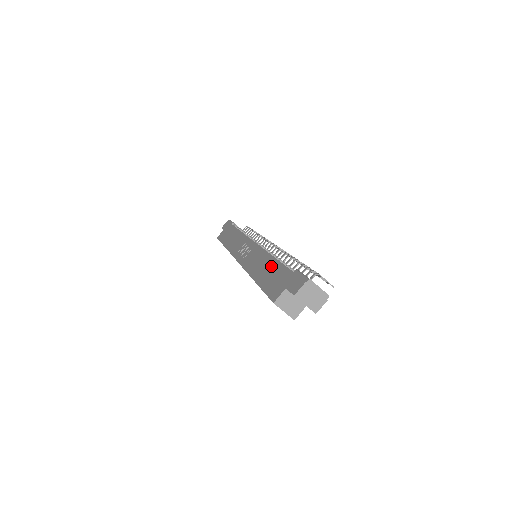
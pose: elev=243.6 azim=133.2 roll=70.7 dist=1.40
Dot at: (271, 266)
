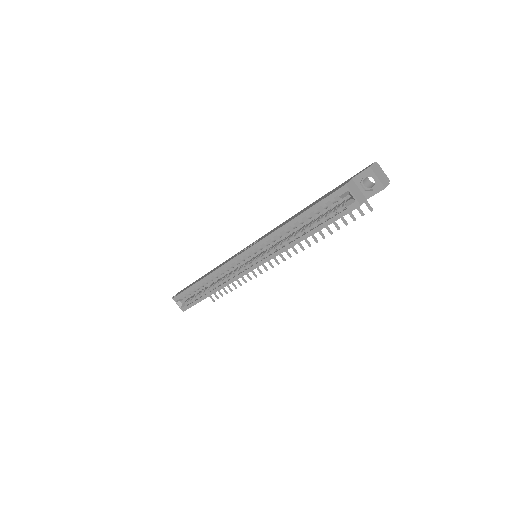
Dot at: (310, 205)
